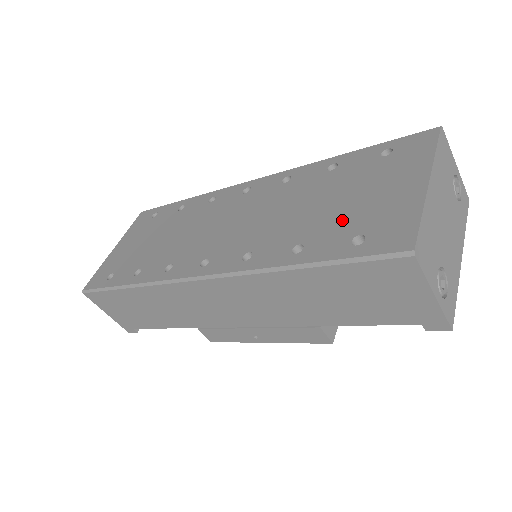
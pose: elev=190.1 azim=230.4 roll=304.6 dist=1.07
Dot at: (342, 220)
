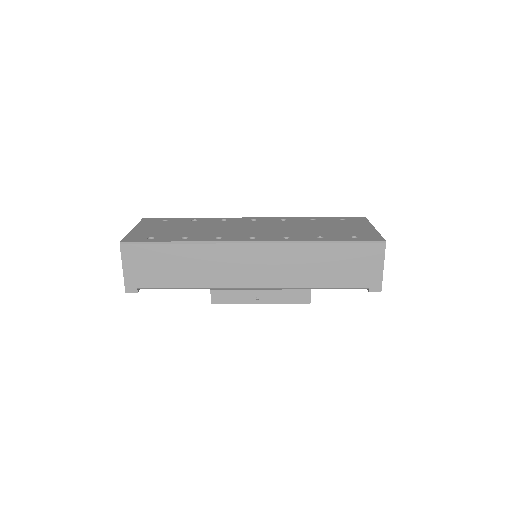
Dot at: (339, 232)
